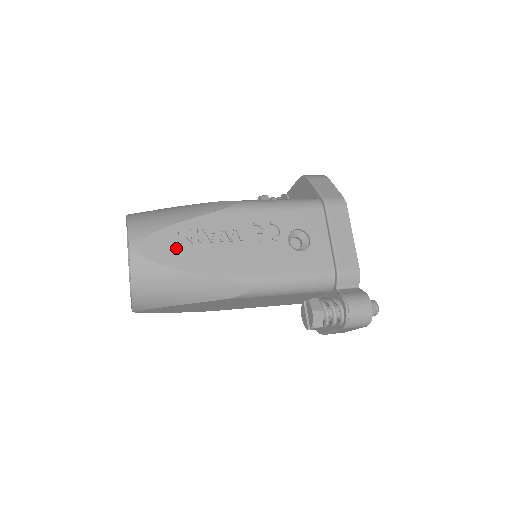
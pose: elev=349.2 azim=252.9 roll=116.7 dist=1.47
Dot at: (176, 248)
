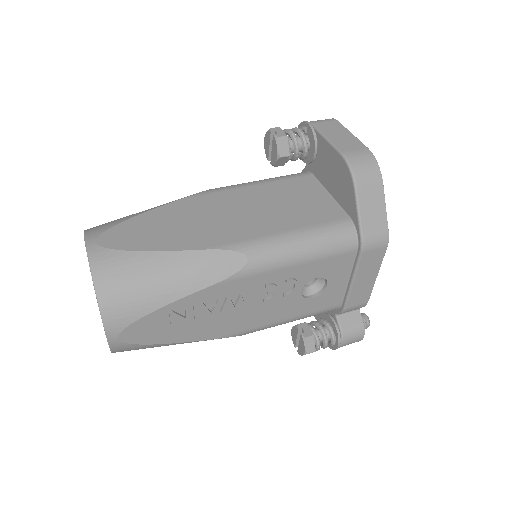
Dot at: (166, 327)
